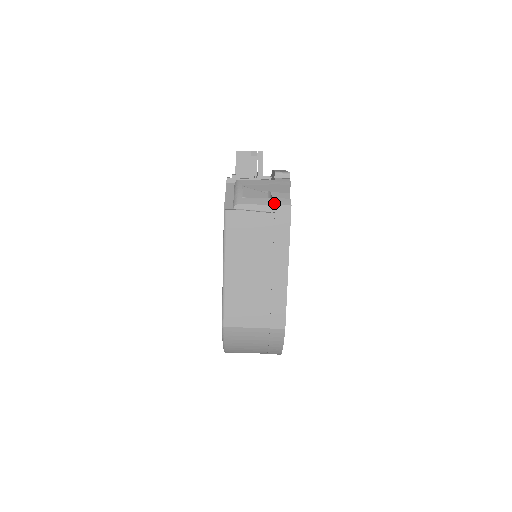
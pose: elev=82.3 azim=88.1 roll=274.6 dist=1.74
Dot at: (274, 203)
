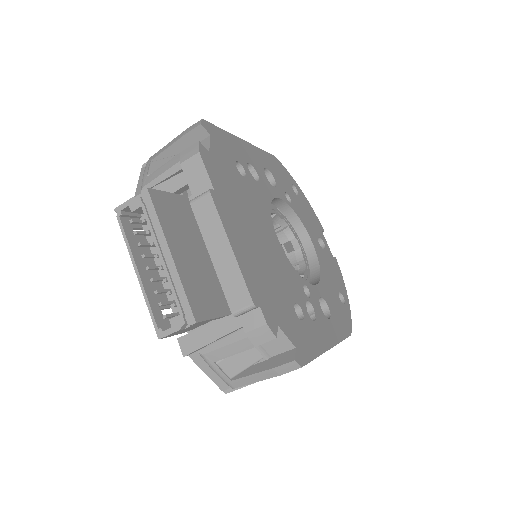
Dot at: (277, 375)
